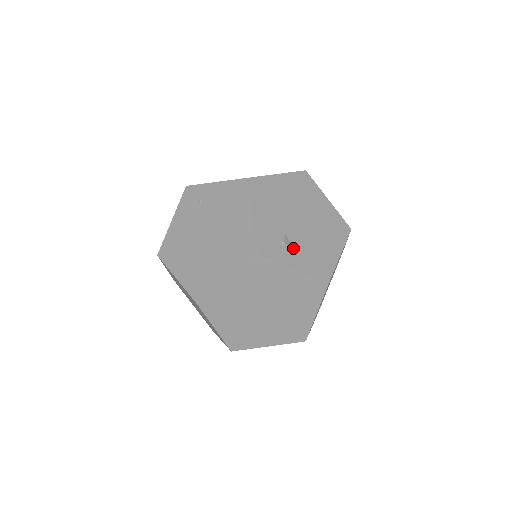
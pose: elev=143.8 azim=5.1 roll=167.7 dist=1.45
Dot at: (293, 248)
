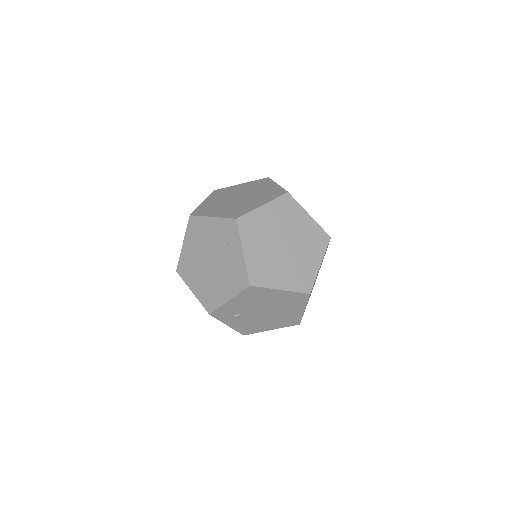
Dot at: (239, 319)
